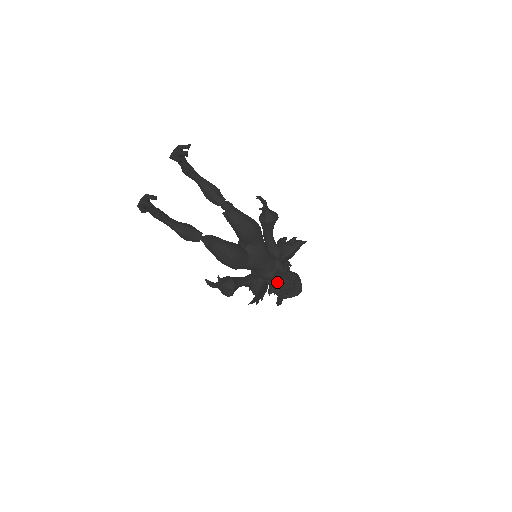
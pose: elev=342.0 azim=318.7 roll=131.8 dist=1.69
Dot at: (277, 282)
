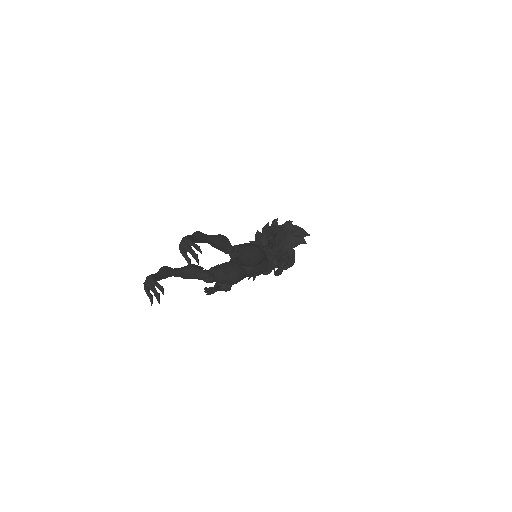
Dot at: occluded
